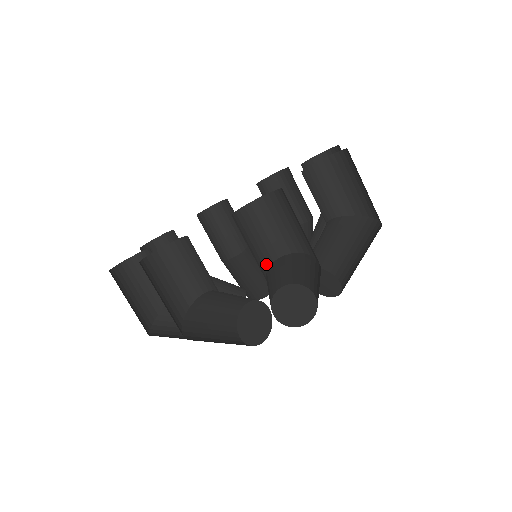
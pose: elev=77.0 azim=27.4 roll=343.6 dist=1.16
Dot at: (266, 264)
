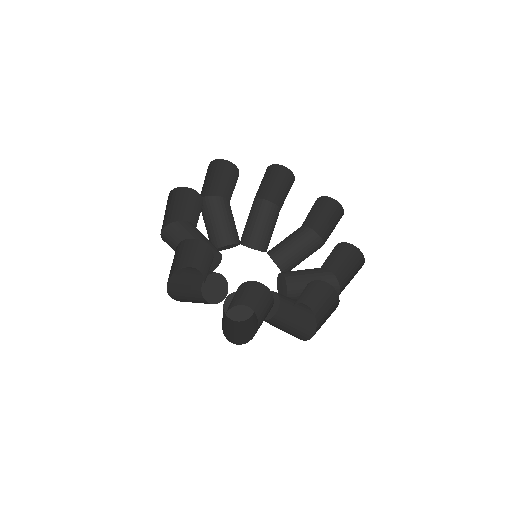
Dot at: occluded
